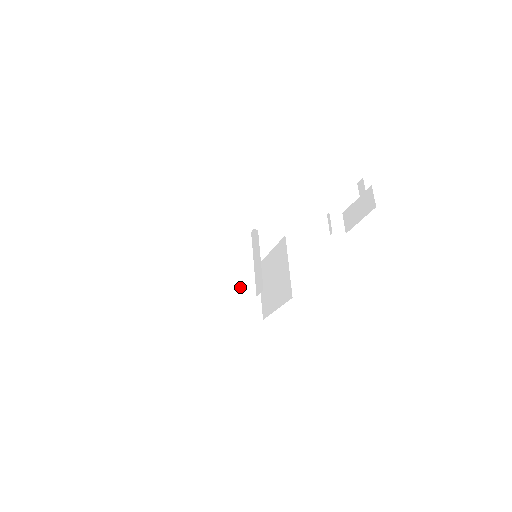
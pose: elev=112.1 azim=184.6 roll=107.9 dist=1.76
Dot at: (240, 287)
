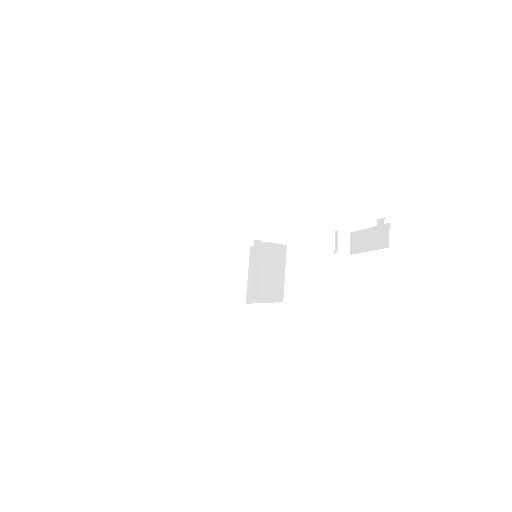
Dot at: (229, 268)
